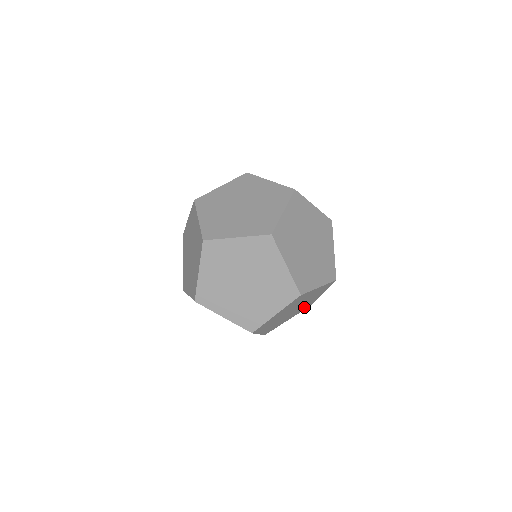
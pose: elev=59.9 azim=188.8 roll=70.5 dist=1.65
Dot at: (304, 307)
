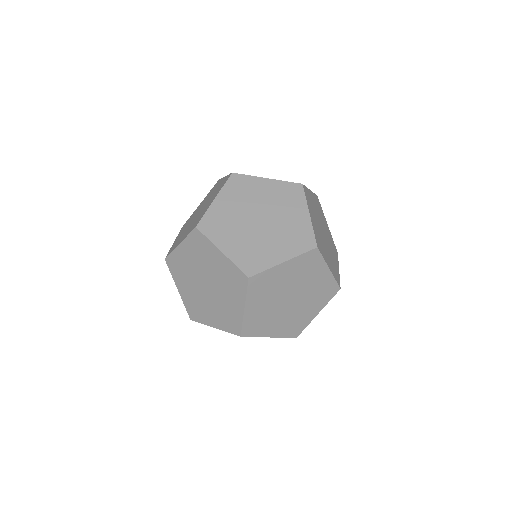
Dot at: (332, 247)
